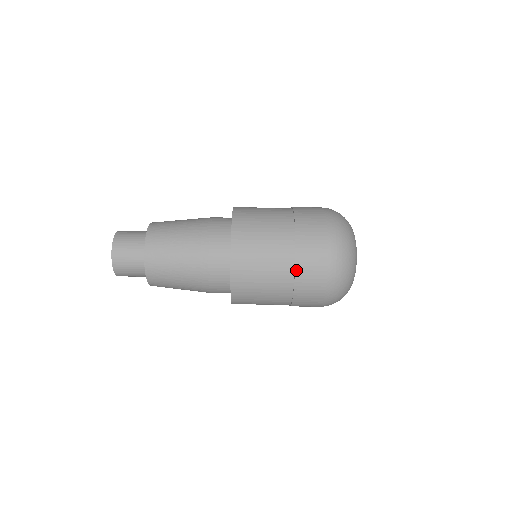
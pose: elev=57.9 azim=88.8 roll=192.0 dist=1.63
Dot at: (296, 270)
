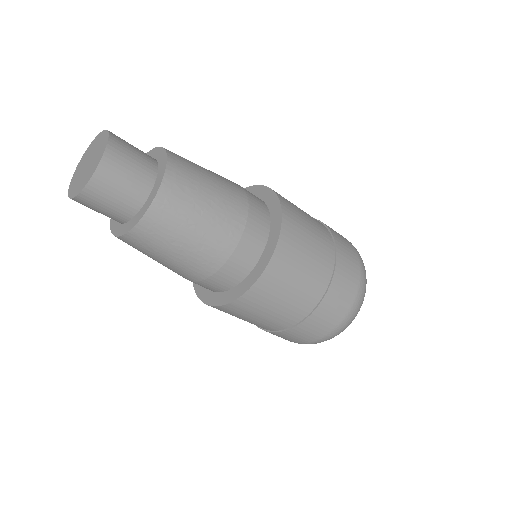
Dot at: (297, 326)
